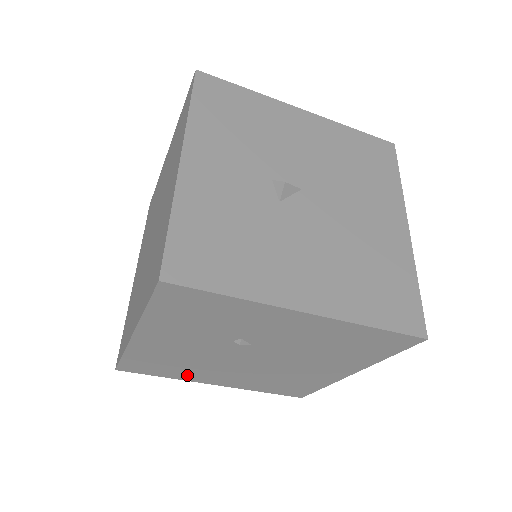
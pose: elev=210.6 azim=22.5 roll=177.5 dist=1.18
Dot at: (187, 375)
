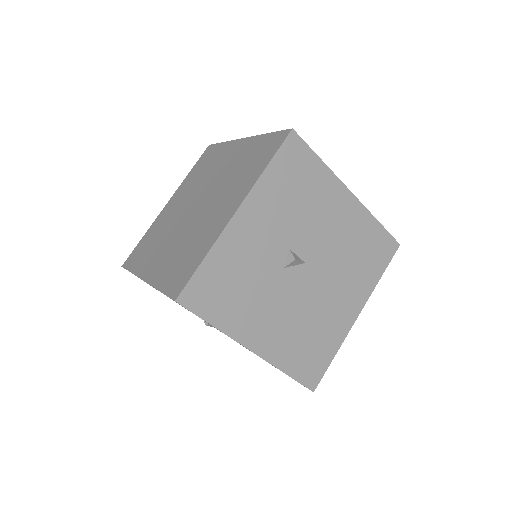
Dot at: occluded
